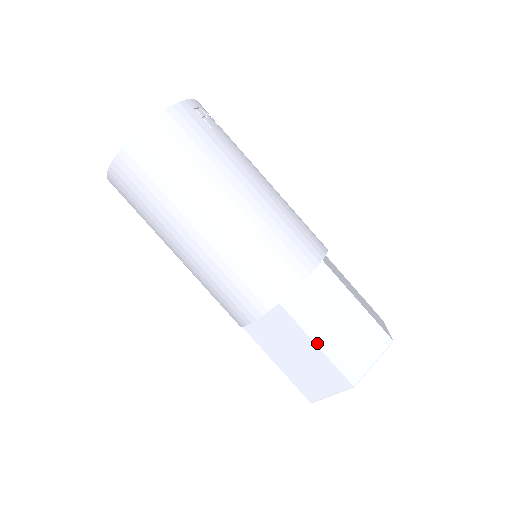
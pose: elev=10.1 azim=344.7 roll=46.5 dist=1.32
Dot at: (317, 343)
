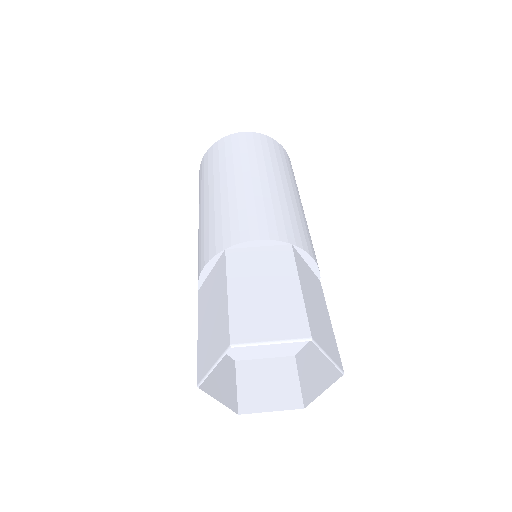
Dot at: (301, 286)
